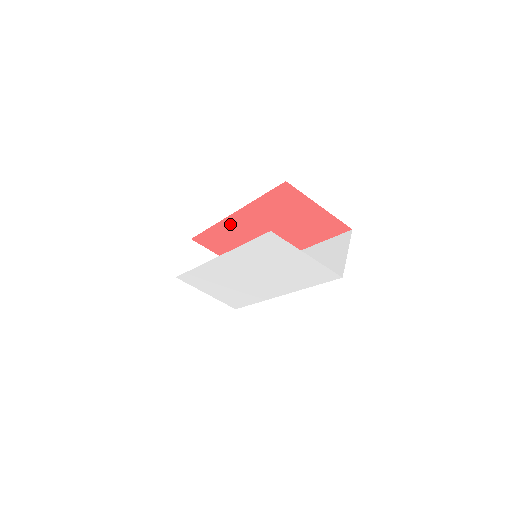
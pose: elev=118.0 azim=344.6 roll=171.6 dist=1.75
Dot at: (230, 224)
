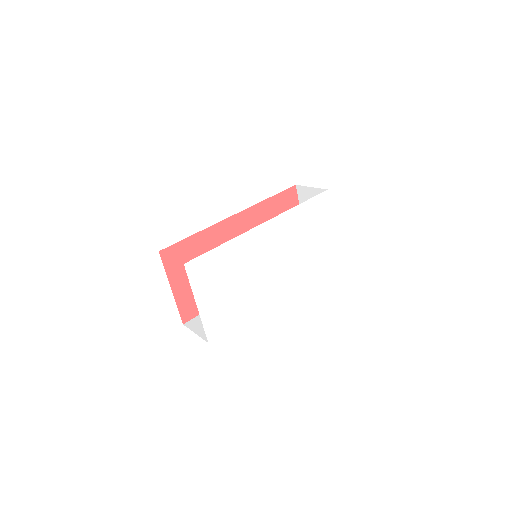
Dot at: (223, 229)
